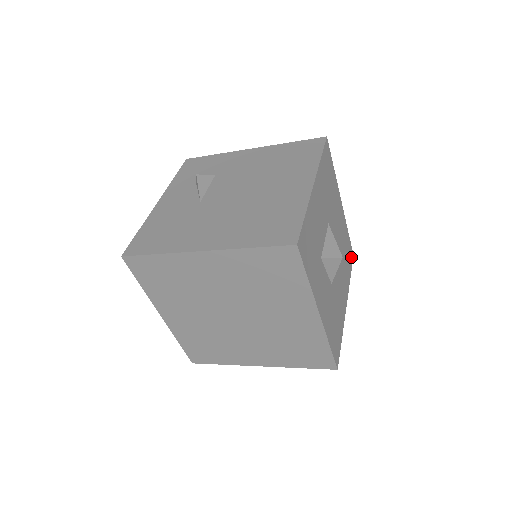
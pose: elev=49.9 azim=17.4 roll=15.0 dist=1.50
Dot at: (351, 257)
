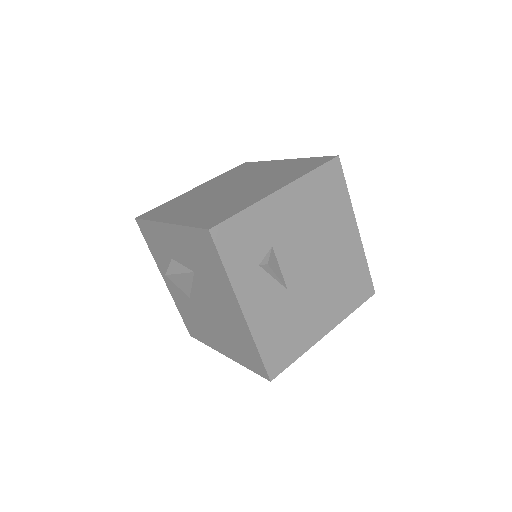
Dot at: occluded
